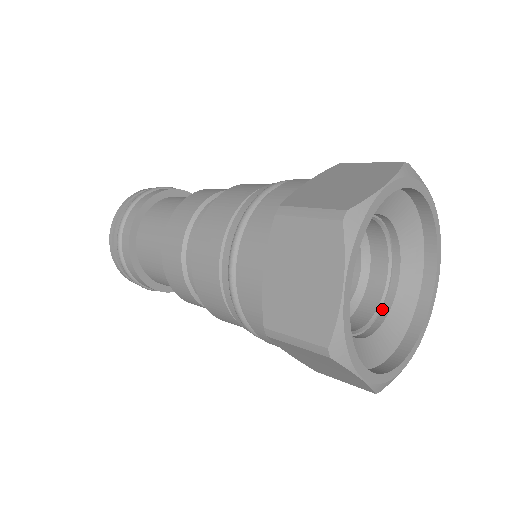
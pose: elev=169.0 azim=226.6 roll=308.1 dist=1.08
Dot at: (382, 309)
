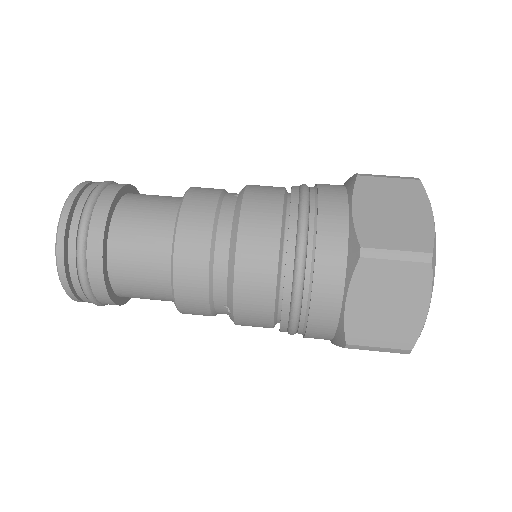
Dot at: occluded
